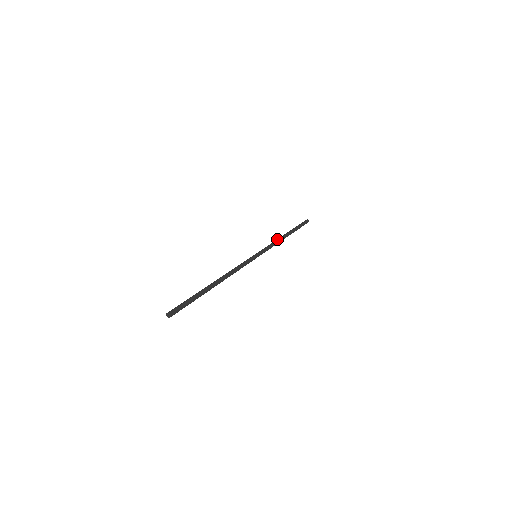
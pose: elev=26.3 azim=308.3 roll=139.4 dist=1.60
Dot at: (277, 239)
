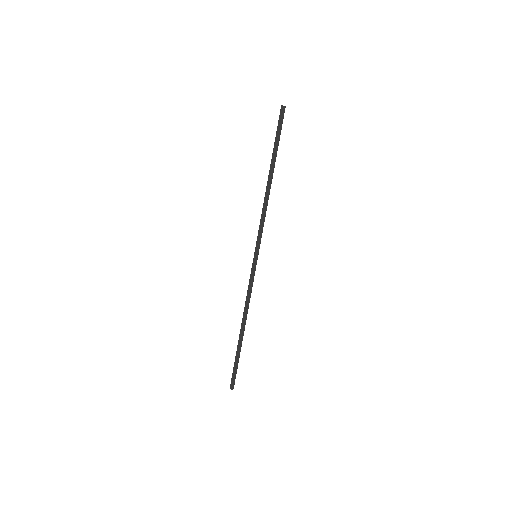
Dot at: (247, 305)
